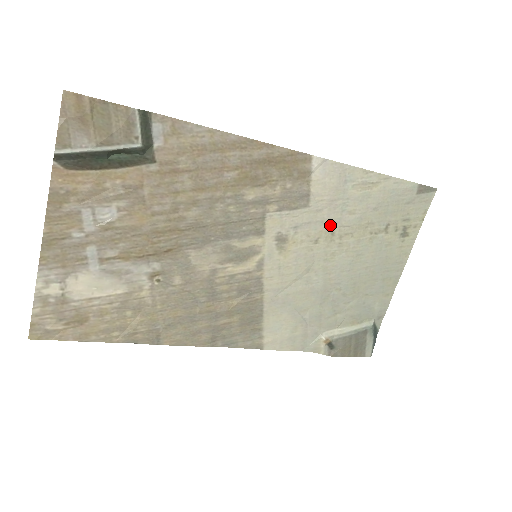
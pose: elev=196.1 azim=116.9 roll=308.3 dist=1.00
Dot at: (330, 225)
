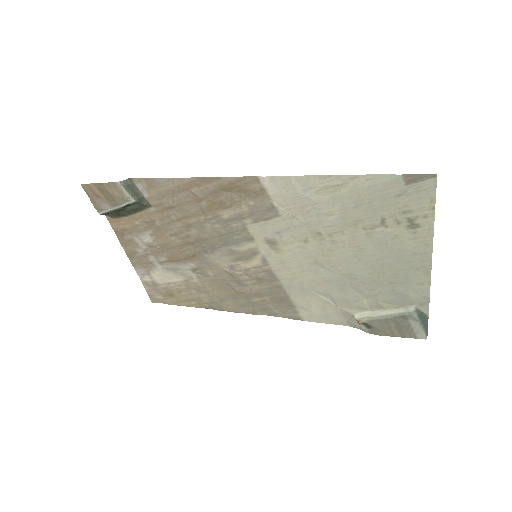
Dot at: (312, 227)
